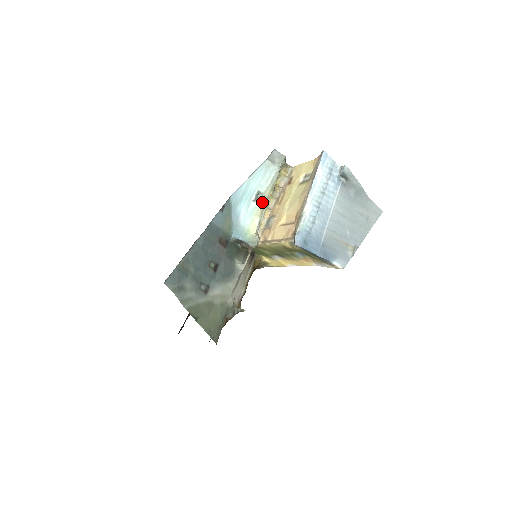
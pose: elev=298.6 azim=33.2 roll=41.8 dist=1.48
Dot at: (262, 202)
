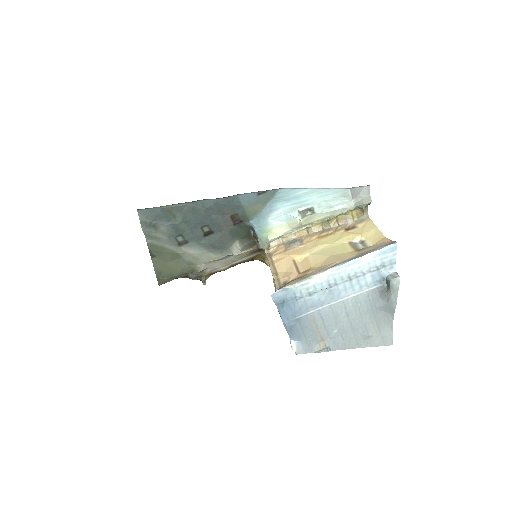
Dot at: (305, 221)
